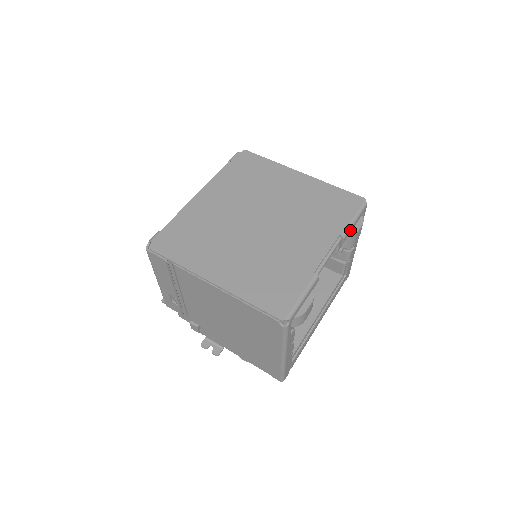
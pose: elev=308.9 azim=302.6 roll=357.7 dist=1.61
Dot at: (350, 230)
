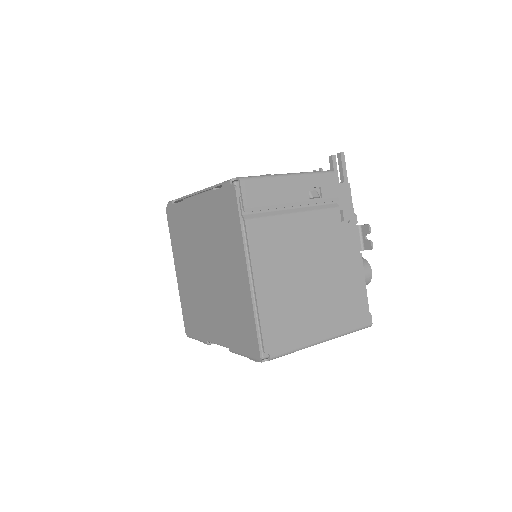
Dot at: occluded
